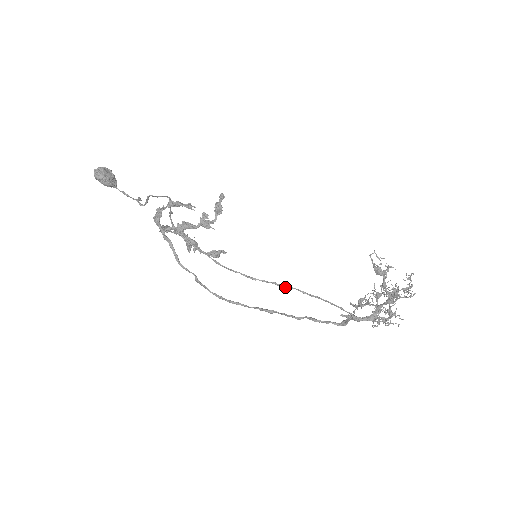
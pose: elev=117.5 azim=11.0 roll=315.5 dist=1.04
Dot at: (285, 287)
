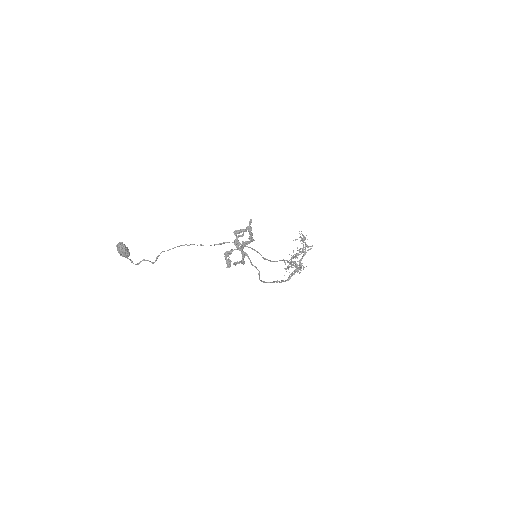
Dot at: occluded
